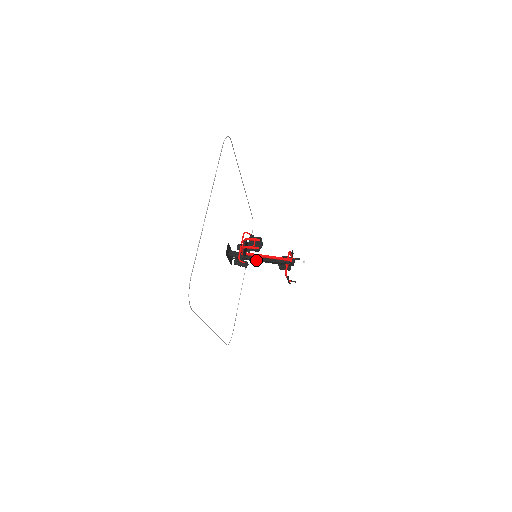
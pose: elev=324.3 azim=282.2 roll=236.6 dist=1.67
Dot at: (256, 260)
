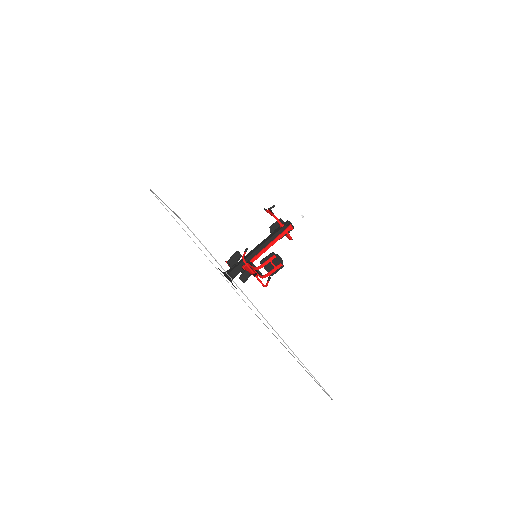
Dot at: occluded
